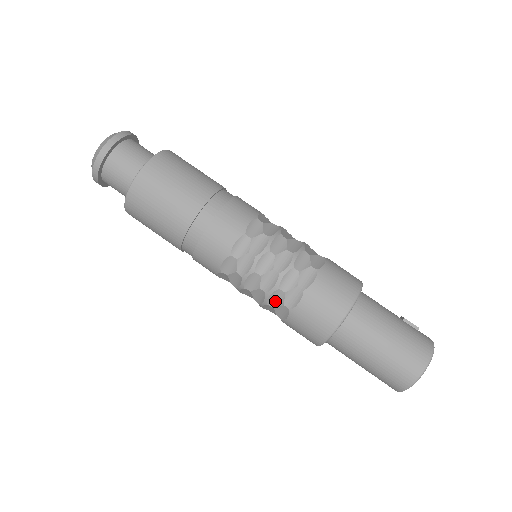
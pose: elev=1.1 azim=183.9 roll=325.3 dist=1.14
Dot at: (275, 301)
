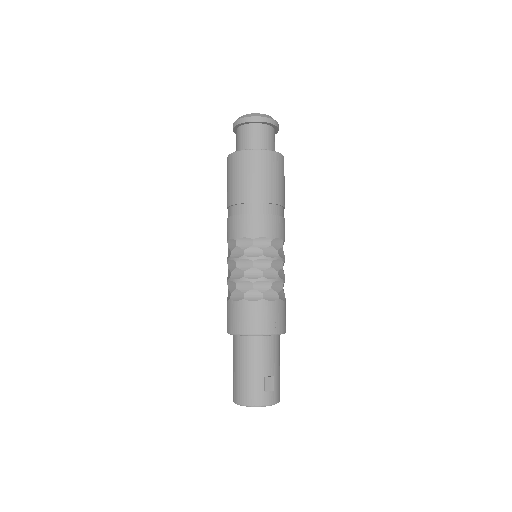
Dot at: occluded
